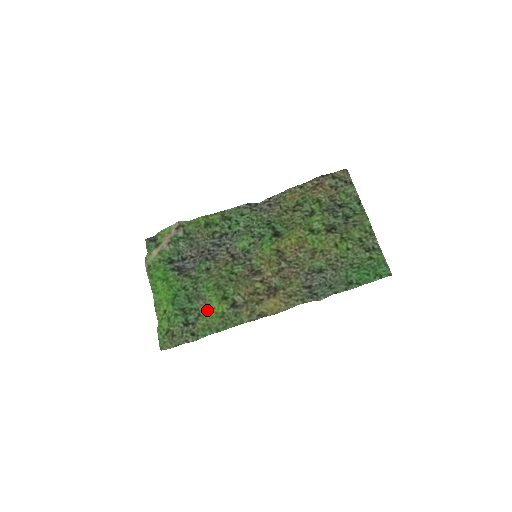
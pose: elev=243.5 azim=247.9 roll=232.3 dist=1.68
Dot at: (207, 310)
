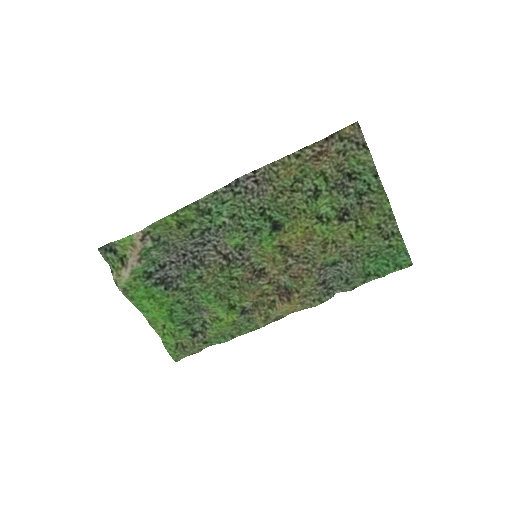
Dot at: (214, 320)
